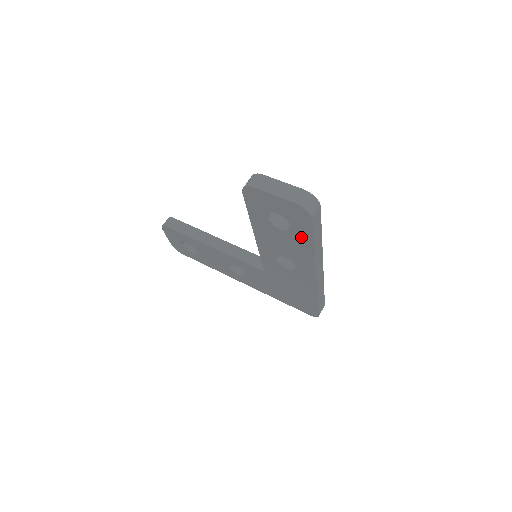
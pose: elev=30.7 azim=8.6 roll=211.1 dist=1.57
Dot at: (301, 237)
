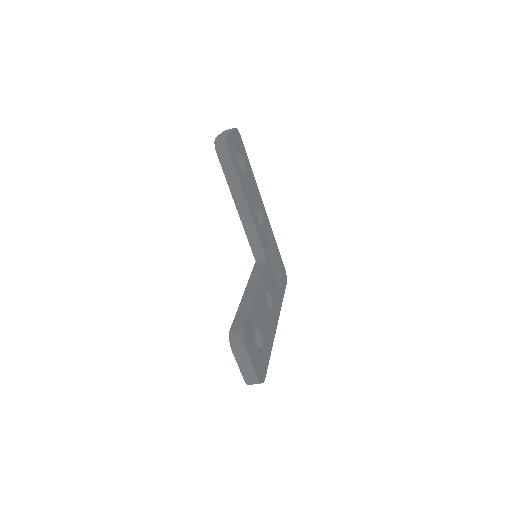
Dot at: occluded
